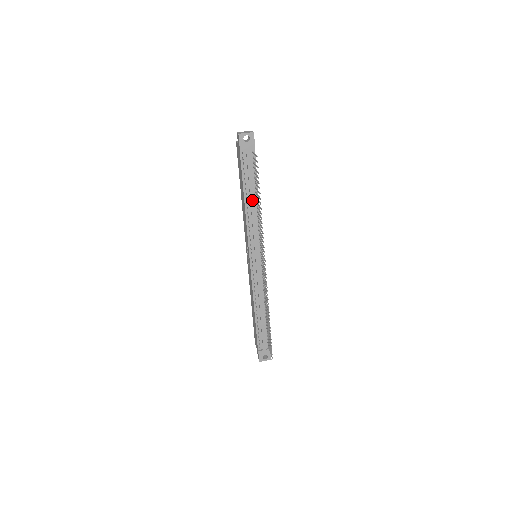
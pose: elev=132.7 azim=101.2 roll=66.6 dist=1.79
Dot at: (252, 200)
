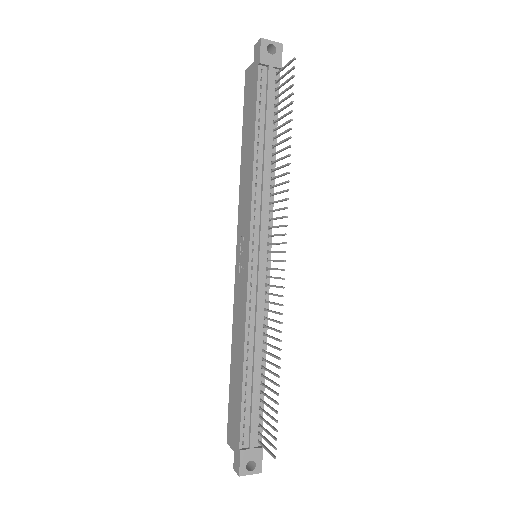
Dot at: (267, 148)
